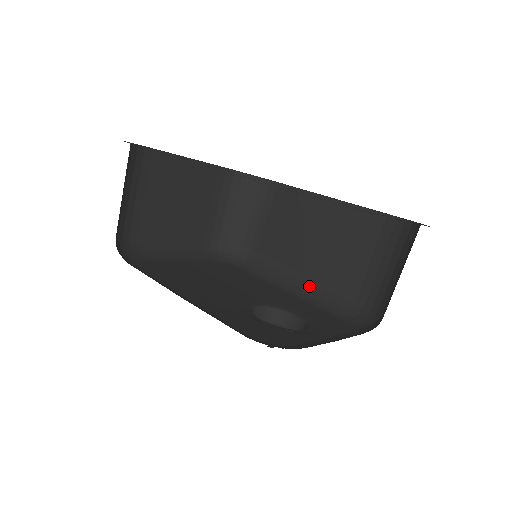
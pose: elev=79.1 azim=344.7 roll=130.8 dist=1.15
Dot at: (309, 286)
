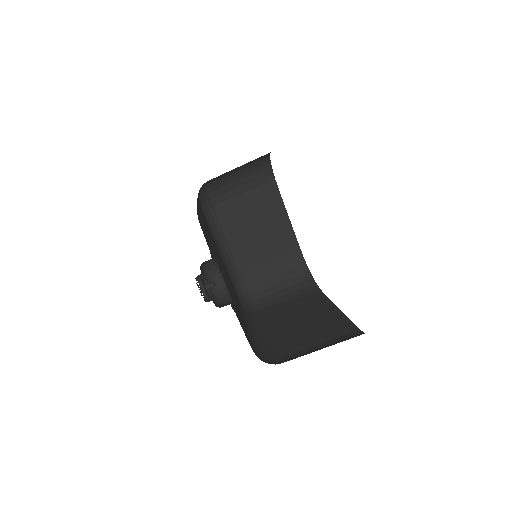
Dot at: (262, 338)
